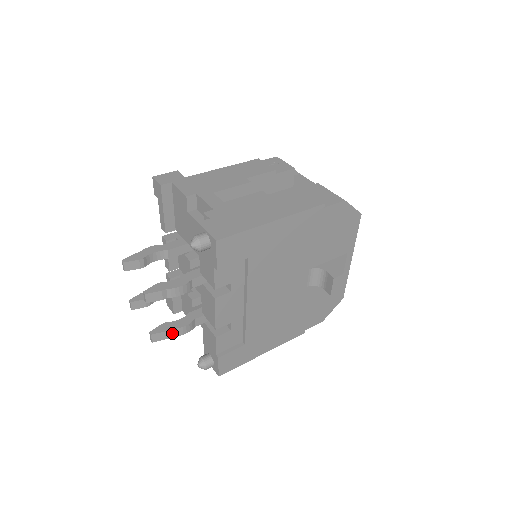
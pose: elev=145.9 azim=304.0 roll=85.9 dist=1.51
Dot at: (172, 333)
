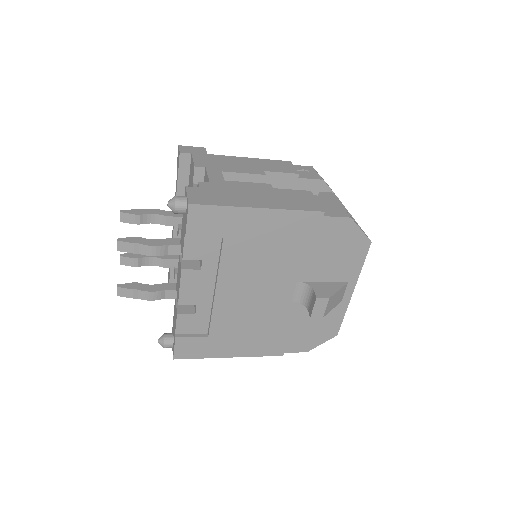
Dot at: (139, 294)
